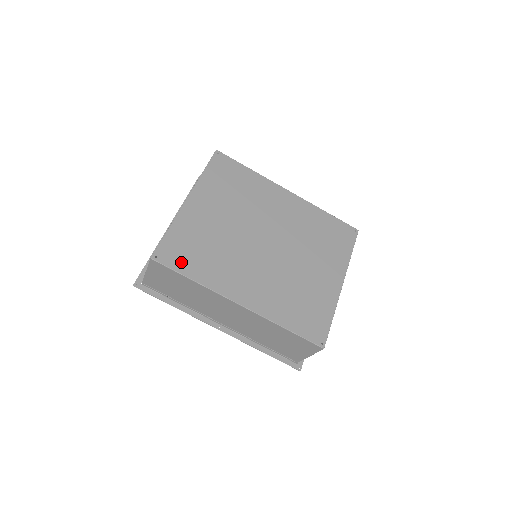
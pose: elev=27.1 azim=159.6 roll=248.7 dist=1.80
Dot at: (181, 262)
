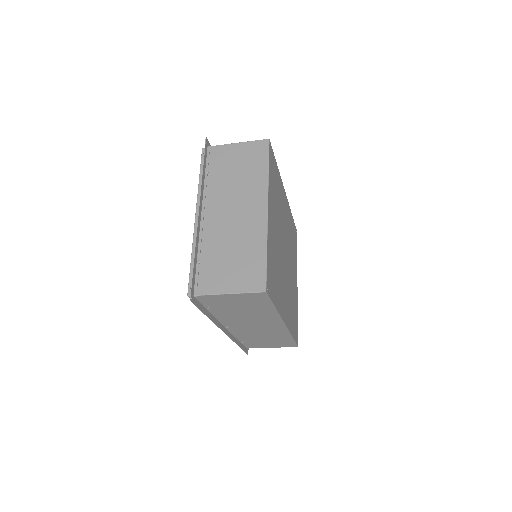
Dot at: (273, 290)
